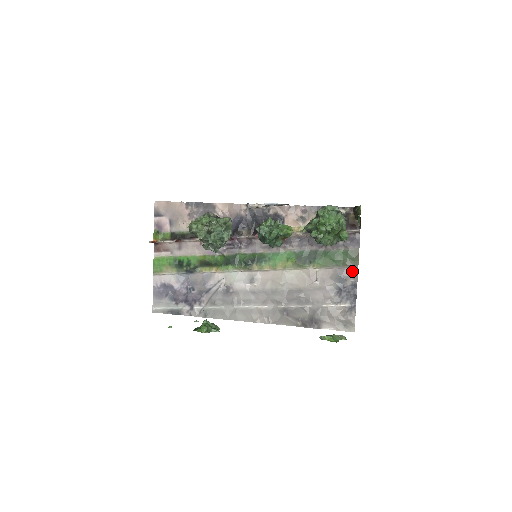
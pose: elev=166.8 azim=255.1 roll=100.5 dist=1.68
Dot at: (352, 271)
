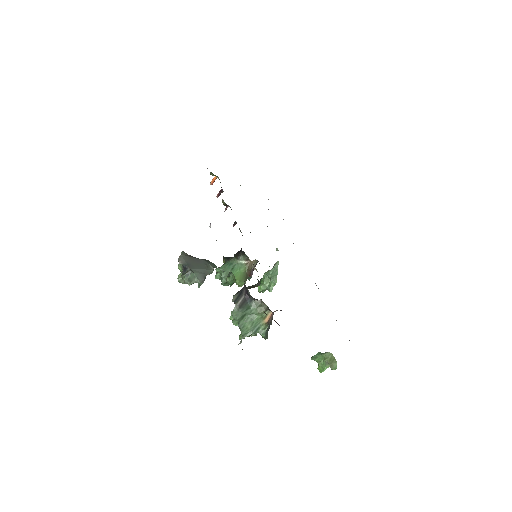
Dot at: occluded
